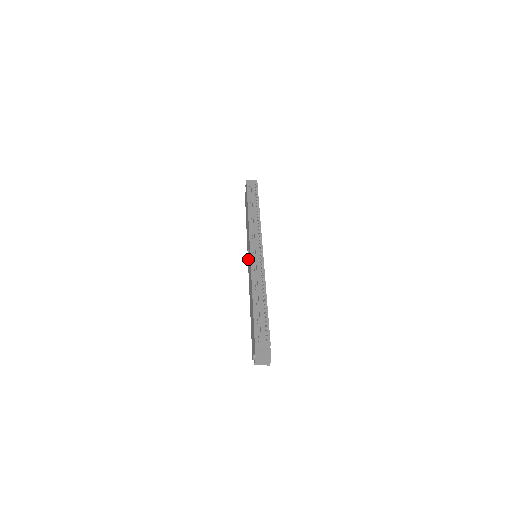
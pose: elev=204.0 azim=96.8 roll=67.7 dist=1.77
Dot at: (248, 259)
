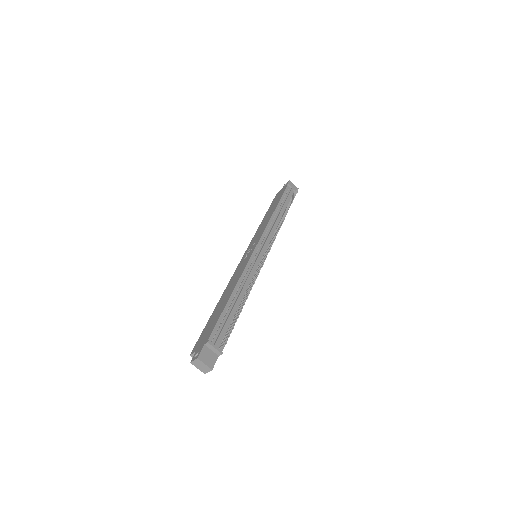
Dot at: (246, 253)
